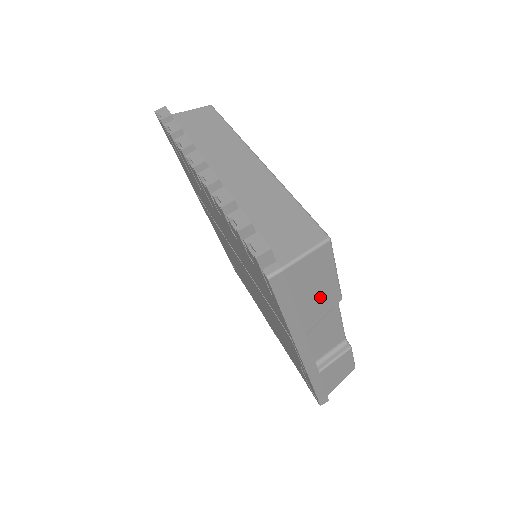
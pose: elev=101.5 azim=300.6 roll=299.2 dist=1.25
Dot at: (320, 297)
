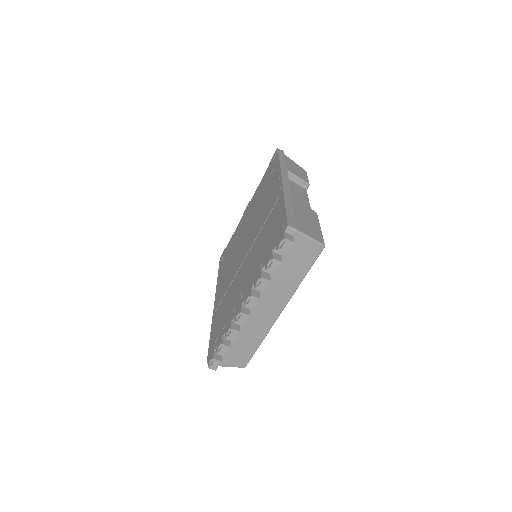
Dot at: occluded
